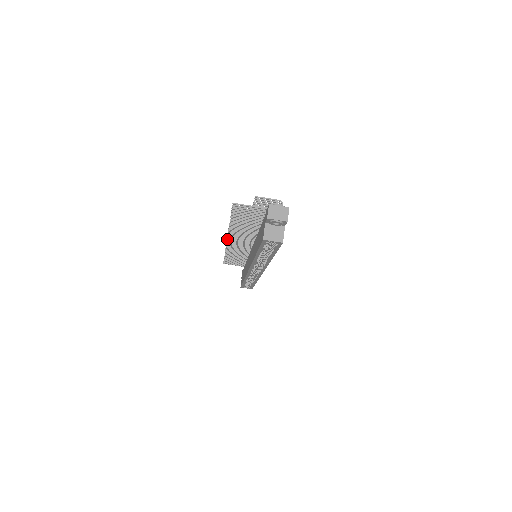
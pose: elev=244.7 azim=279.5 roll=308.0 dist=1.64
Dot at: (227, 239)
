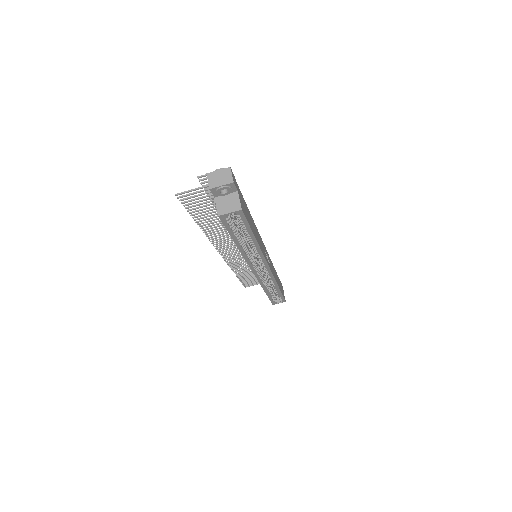
Dot at: (217, 251)
